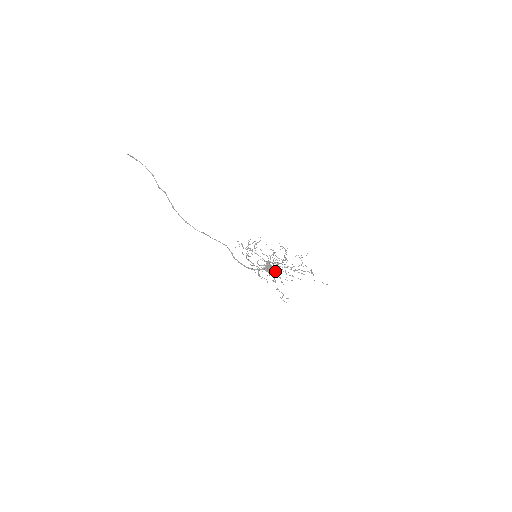
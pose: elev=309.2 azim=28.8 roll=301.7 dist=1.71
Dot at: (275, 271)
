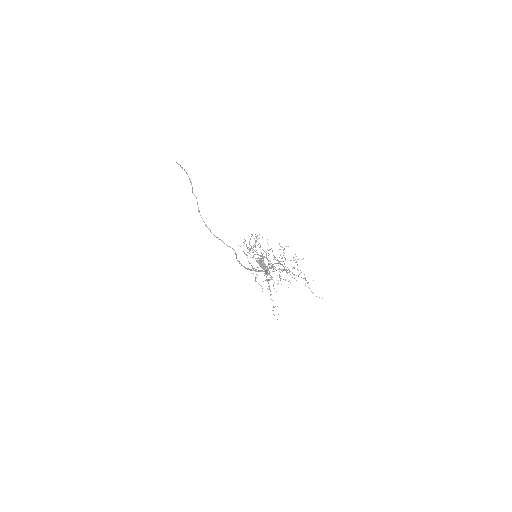
Dot at: (271, 277)
